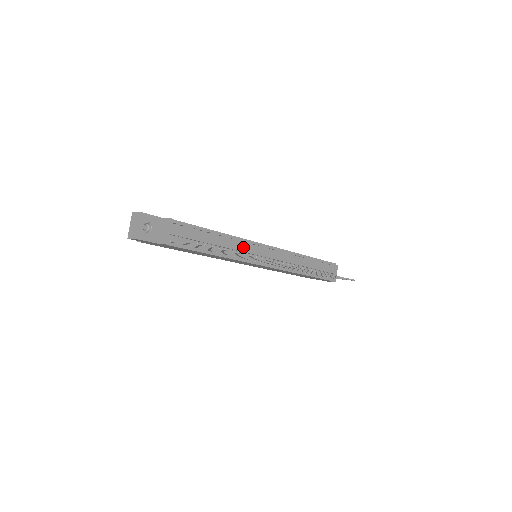
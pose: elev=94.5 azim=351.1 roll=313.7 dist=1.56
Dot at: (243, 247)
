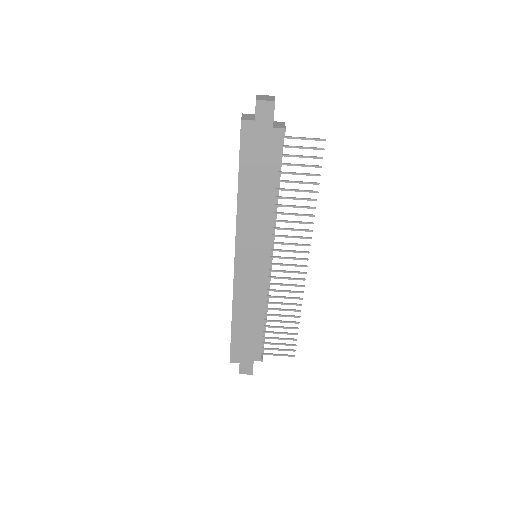
Dot at: occluded
